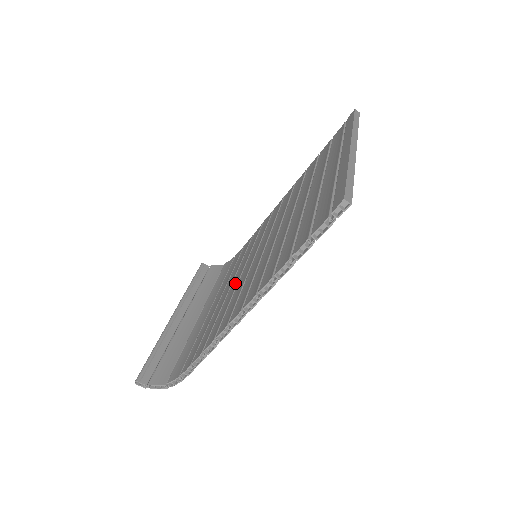
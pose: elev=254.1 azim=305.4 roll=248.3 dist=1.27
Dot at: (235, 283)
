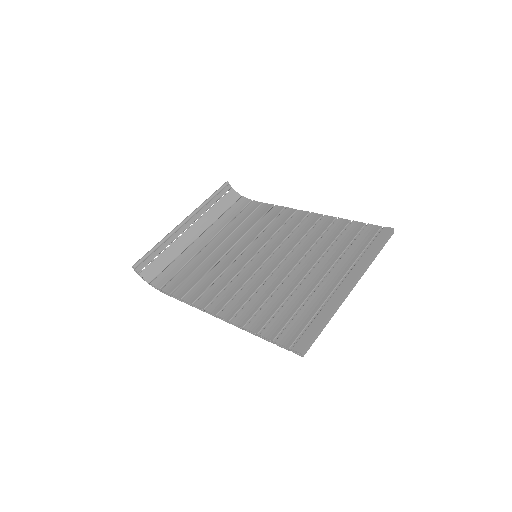
Dot at: (232, 257)
